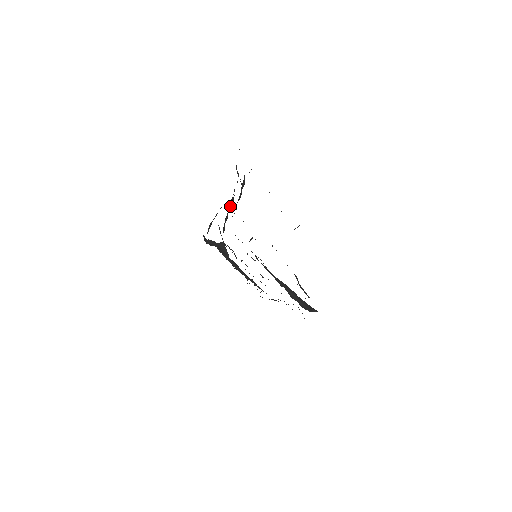
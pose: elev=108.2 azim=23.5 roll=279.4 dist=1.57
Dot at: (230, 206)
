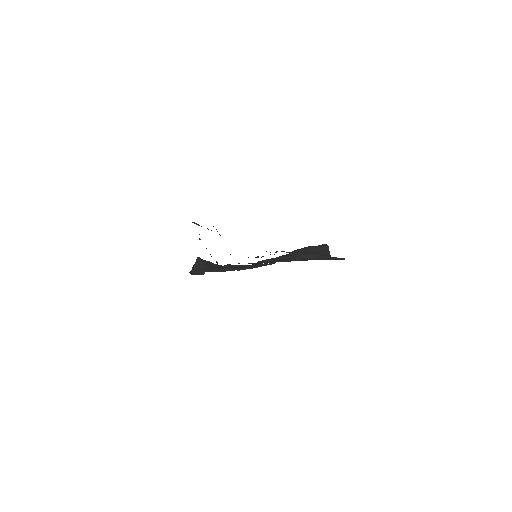
Dot at: occluded
